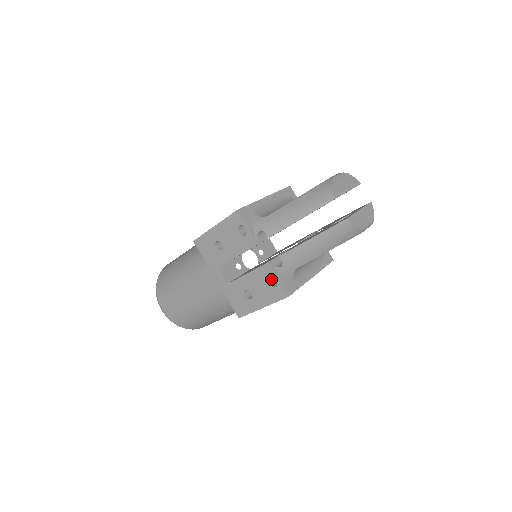
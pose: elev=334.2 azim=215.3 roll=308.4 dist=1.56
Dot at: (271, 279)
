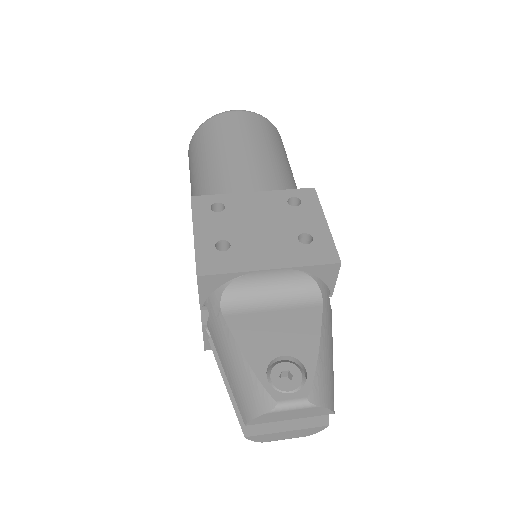
Dot at: occluded
